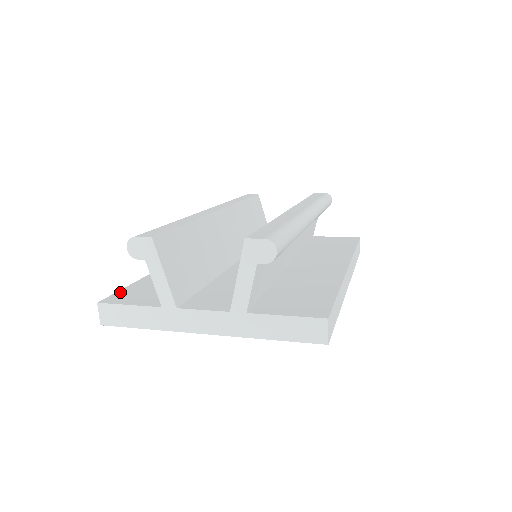
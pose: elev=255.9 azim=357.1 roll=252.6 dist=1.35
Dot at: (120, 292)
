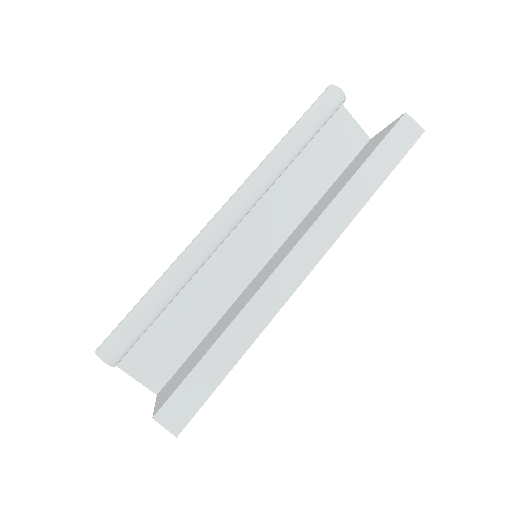
Dot at: occluded
